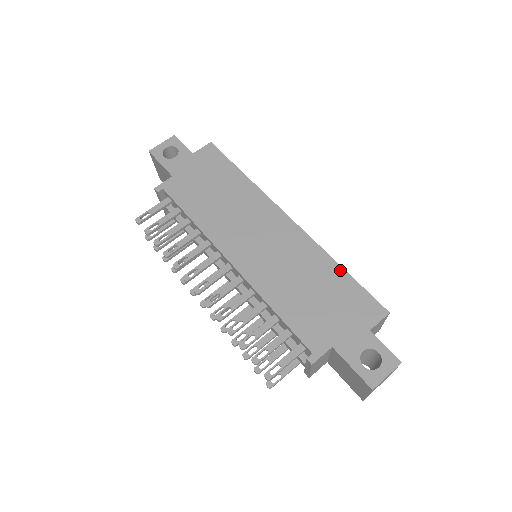
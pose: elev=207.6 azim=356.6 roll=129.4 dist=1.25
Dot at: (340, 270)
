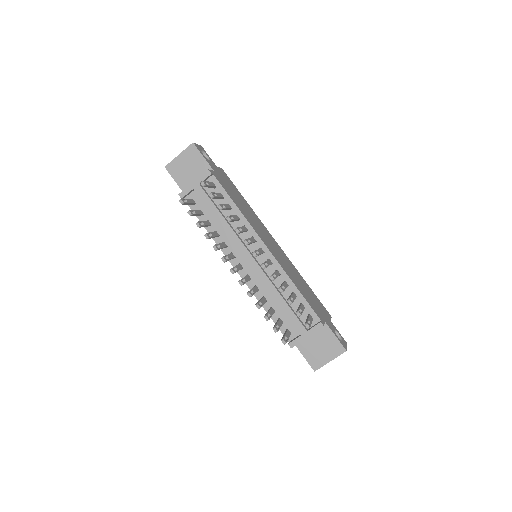
Dot at: (307, 284)
